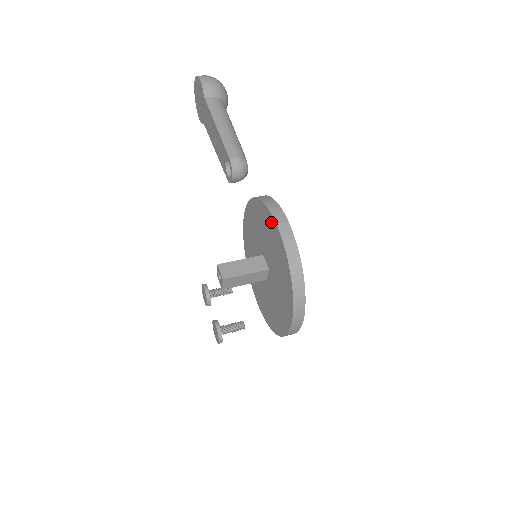
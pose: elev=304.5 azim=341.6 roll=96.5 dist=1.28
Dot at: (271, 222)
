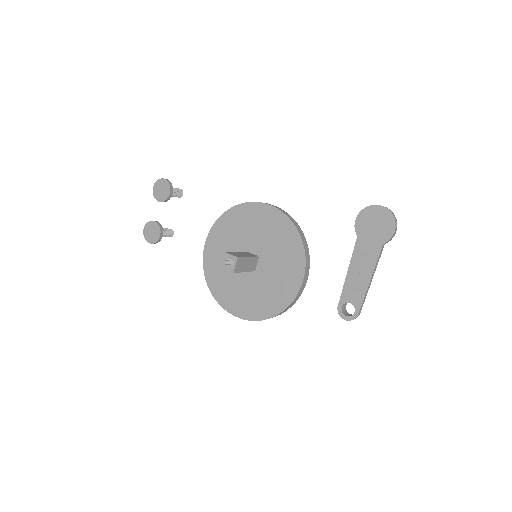
Dot at: (298, 274)
